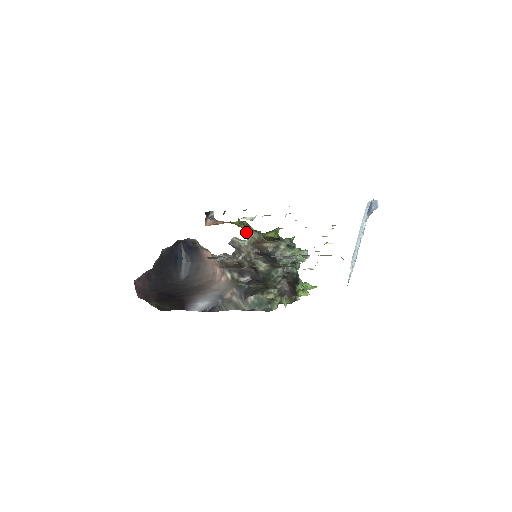
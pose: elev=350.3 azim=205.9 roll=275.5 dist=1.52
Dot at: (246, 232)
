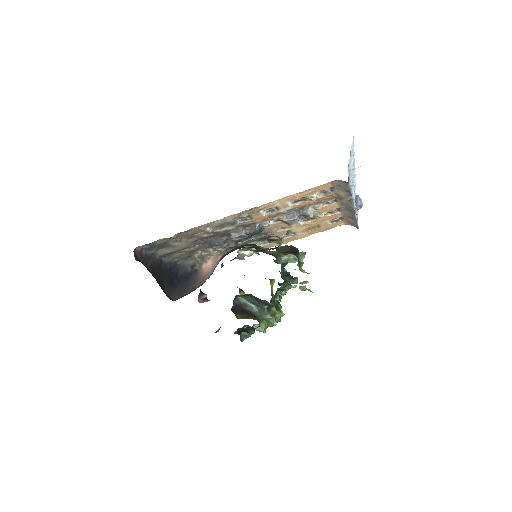
Dot at: occluded
